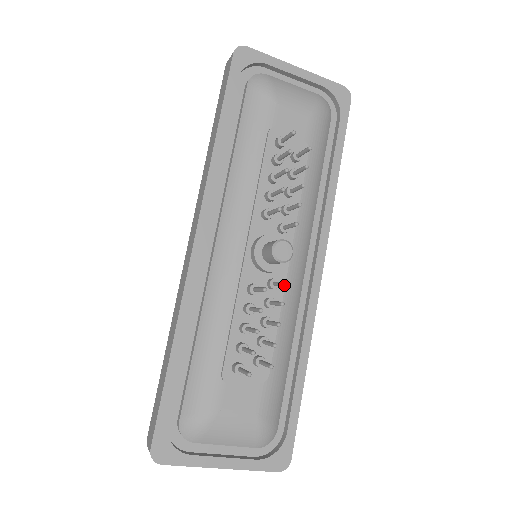
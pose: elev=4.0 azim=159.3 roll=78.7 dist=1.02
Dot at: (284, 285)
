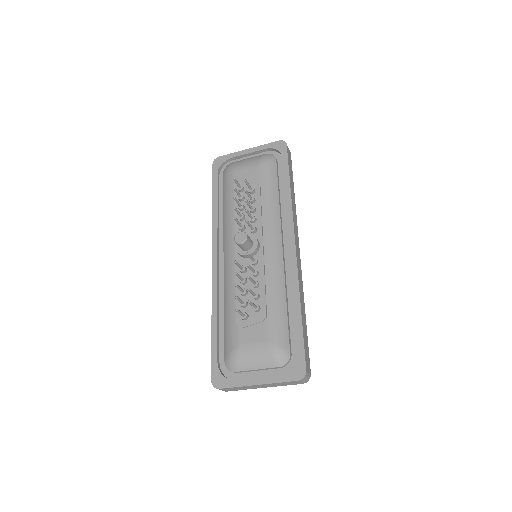
Dot at: (247, 255)
